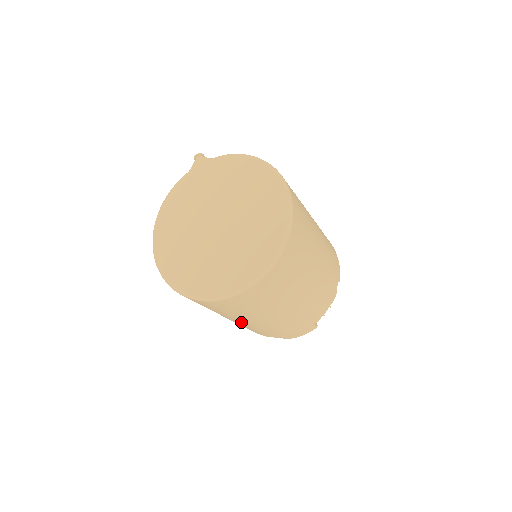
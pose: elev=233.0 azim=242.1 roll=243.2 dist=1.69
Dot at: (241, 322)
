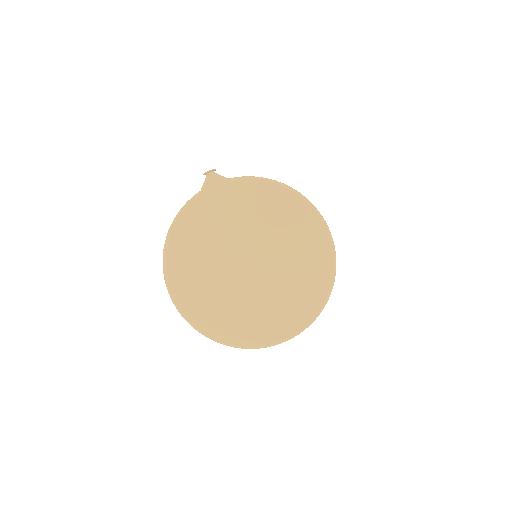
Dot at: occluded
